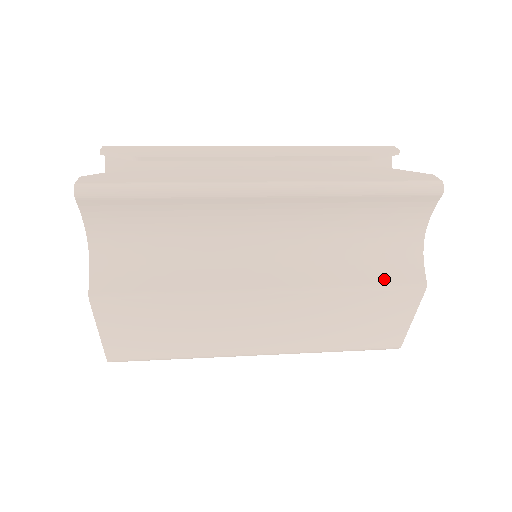
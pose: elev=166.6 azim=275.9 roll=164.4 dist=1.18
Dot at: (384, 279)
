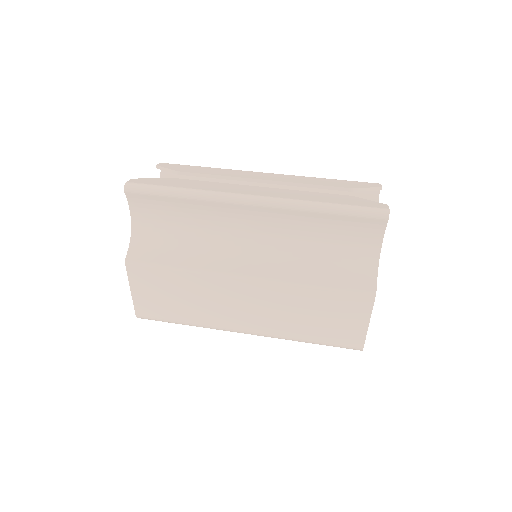
Dot at: (341, 283)
